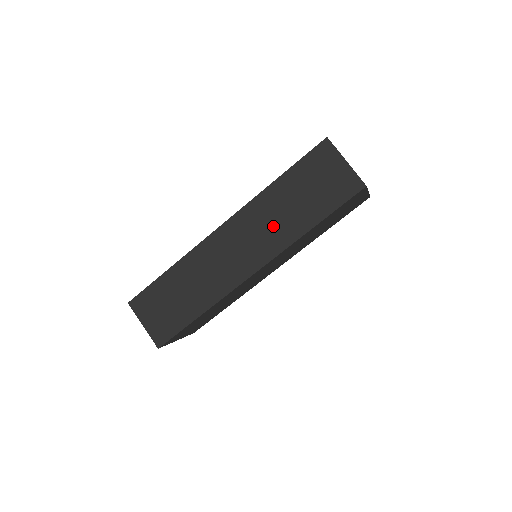
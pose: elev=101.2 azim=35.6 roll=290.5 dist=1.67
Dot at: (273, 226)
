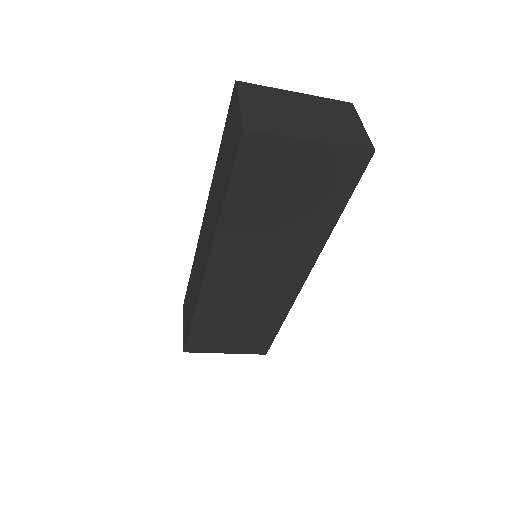
Dot at: (213, 210)
